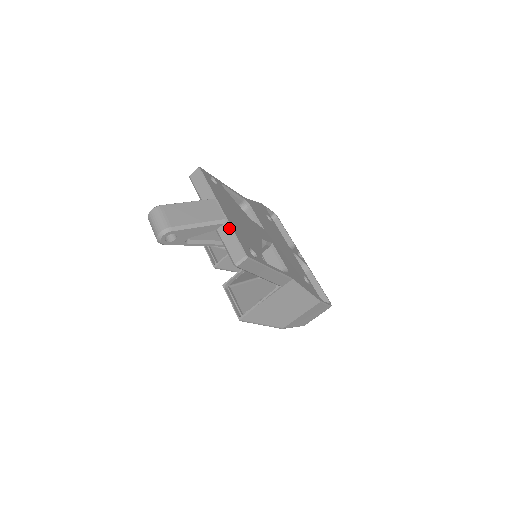
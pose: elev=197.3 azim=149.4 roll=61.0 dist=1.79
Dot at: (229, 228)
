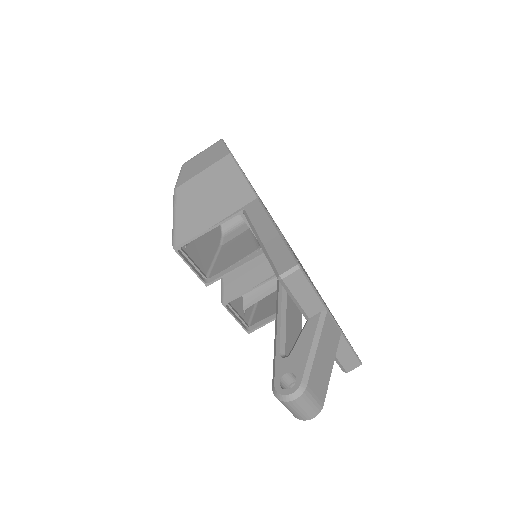
Dot at: (345, 342)
